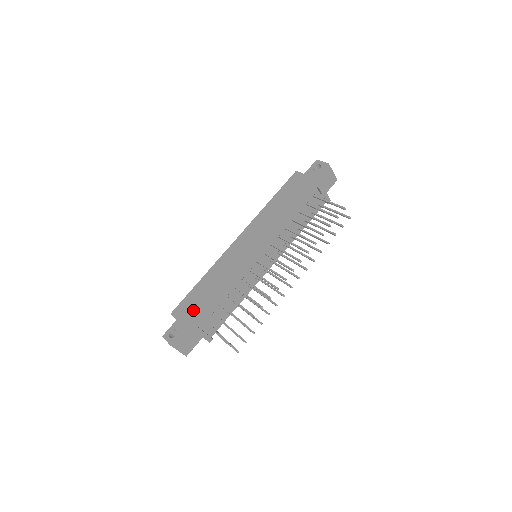
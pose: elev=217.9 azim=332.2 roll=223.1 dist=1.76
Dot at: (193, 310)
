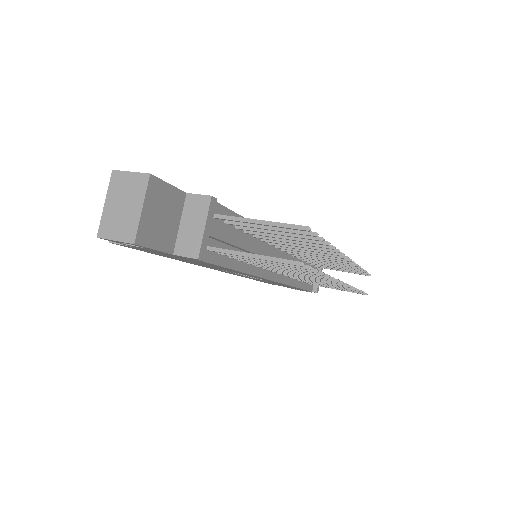
Dot at: occluded
